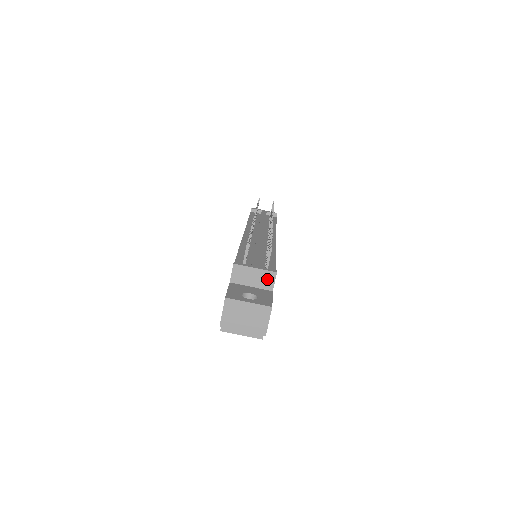
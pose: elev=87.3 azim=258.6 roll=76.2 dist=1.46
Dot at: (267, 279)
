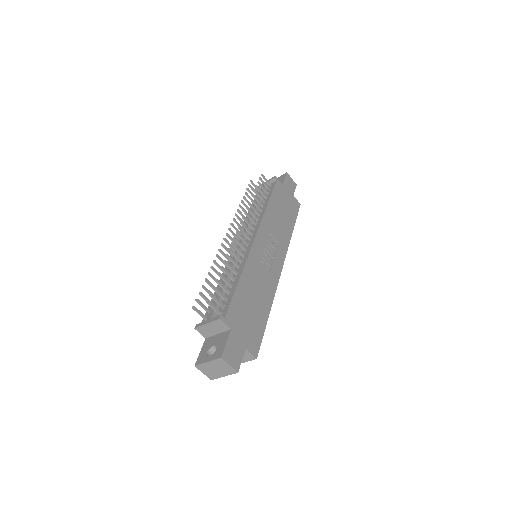
Dot at: (220, 325)
